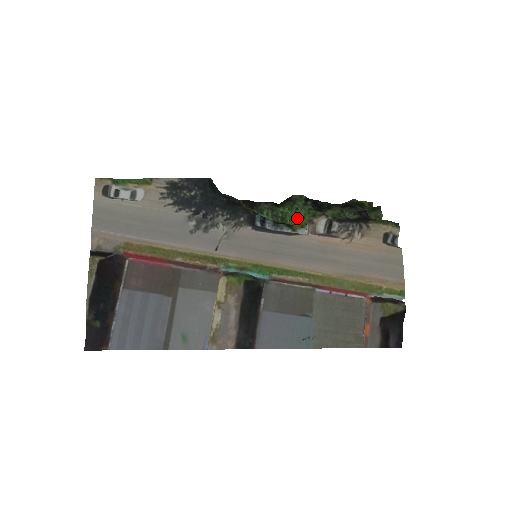
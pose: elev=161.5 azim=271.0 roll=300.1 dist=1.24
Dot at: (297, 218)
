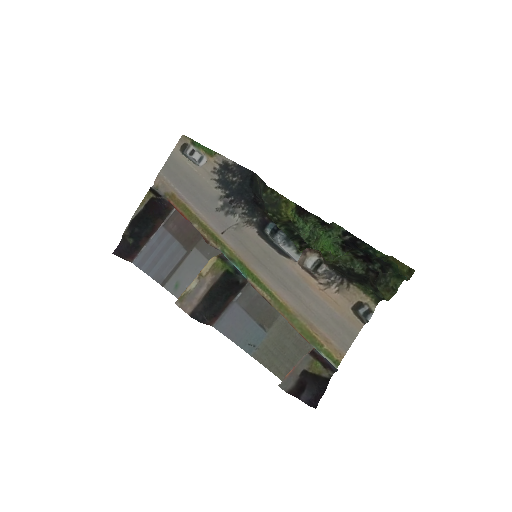
Dot at: (325, 244)
